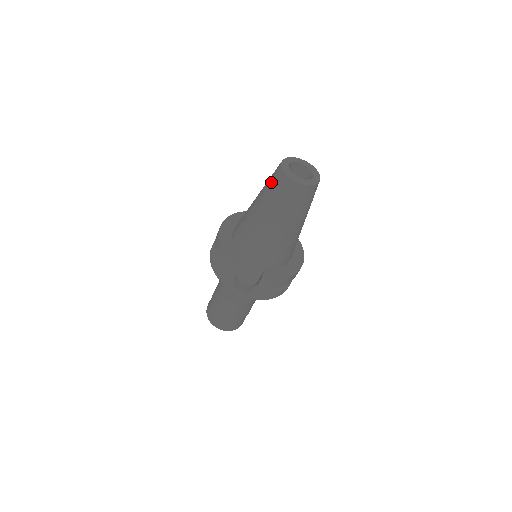
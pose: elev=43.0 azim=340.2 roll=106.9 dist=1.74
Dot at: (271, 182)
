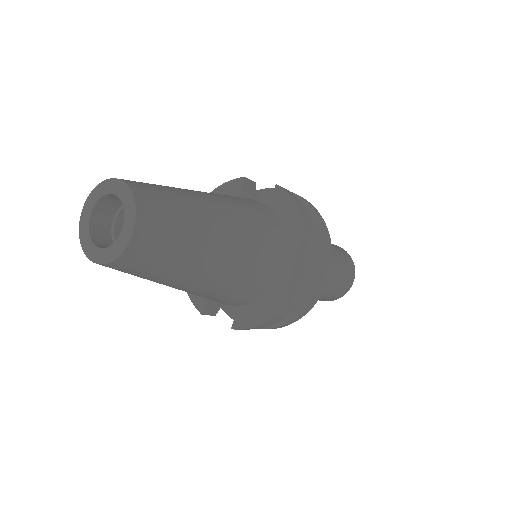
Dot at: occluded
